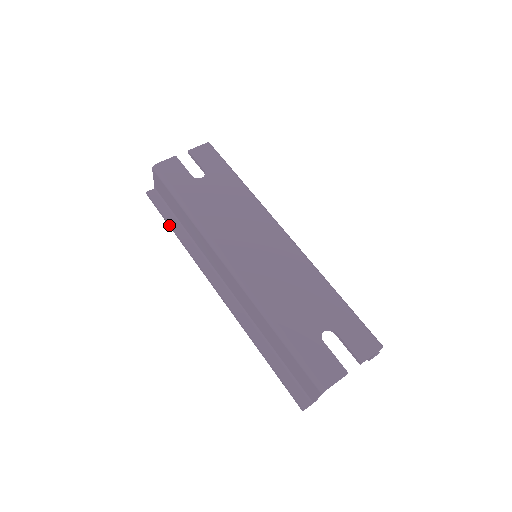
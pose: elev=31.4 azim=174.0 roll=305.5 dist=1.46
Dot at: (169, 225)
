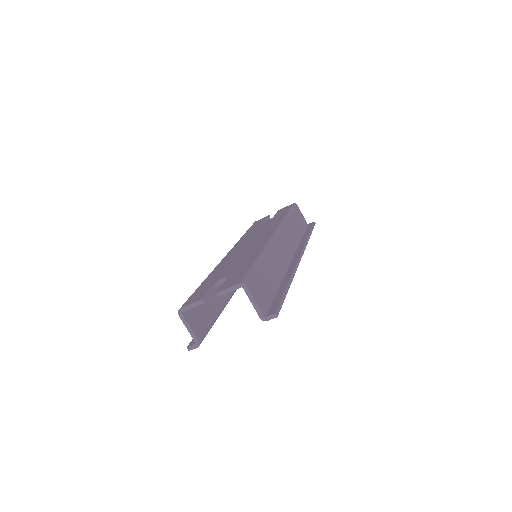
Dot at: occluded
